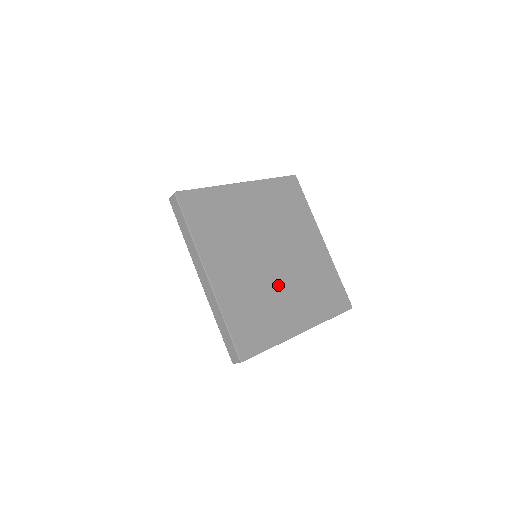
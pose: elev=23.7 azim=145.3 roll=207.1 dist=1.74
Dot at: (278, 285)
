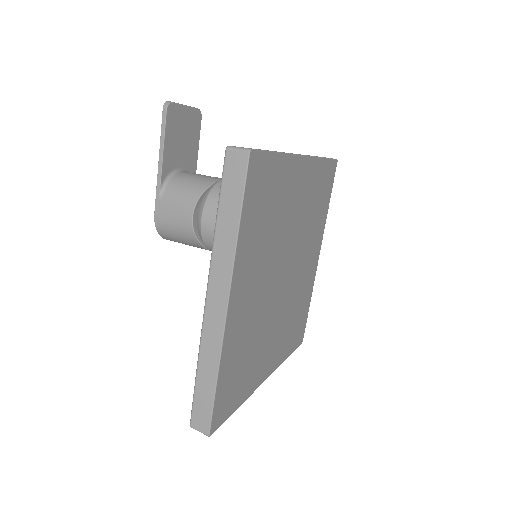
Dot at: (273, 318)
